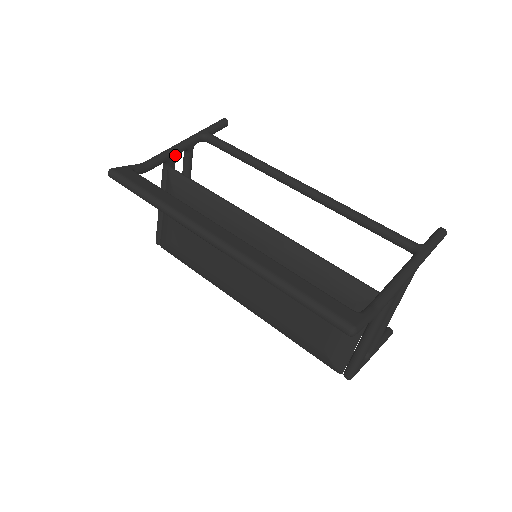
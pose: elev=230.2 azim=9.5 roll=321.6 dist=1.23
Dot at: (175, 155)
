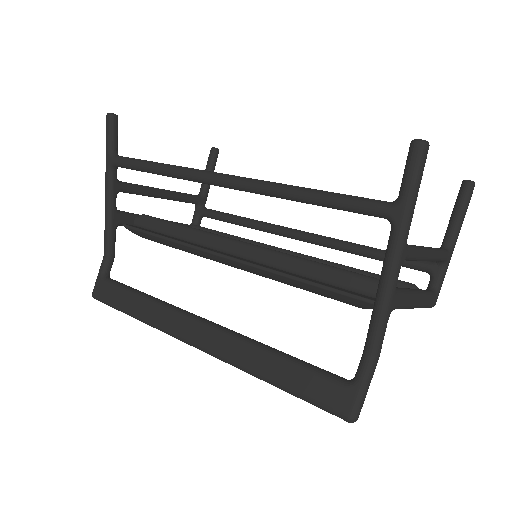
Dot at: (115, 214)
